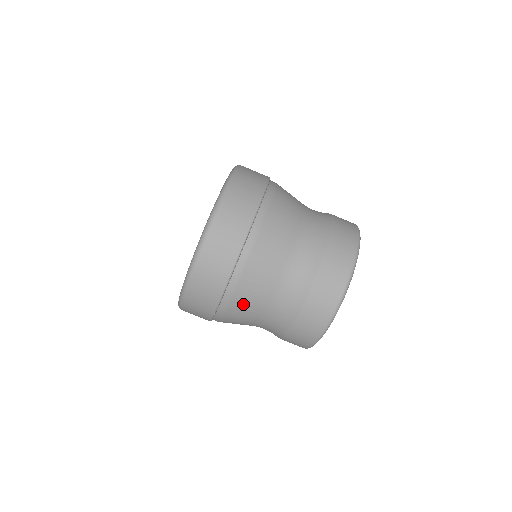
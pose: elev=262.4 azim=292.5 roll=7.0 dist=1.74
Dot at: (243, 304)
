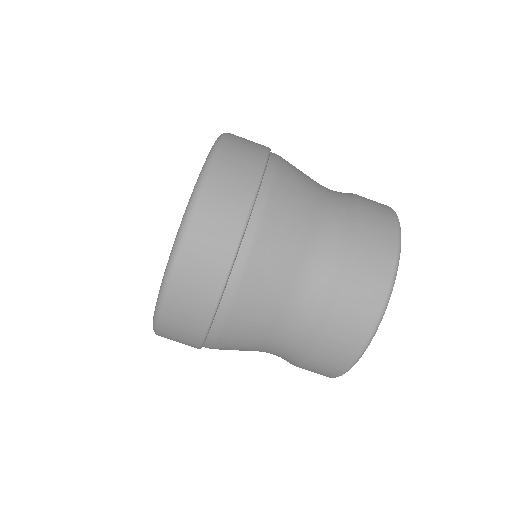
Dot at: occluded
